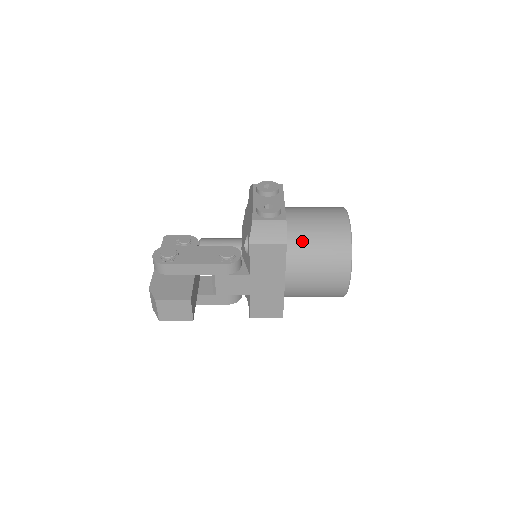
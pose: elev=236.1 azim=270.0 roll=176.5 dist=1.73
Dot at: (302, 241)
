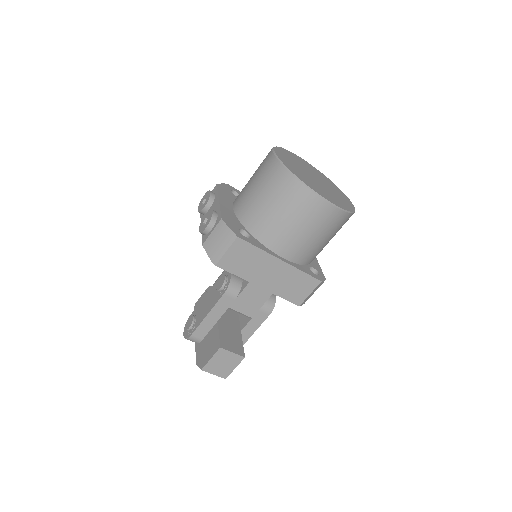
Dot at: (257, 216)
